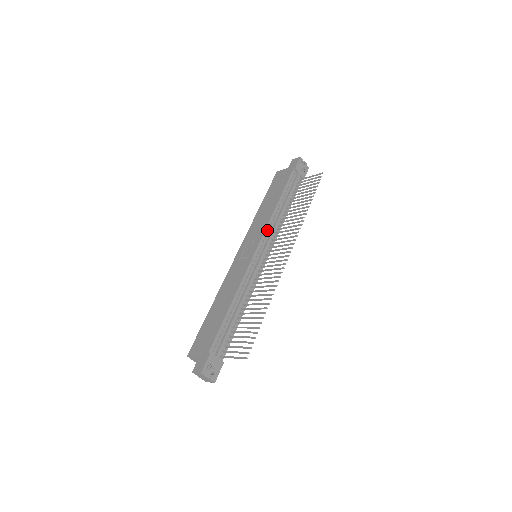
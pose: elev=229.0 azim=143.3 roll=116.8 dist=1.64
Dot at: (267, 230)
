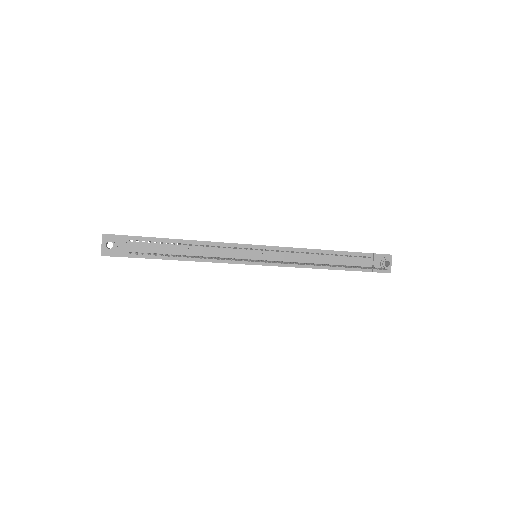
Dot at: (287, 250)
